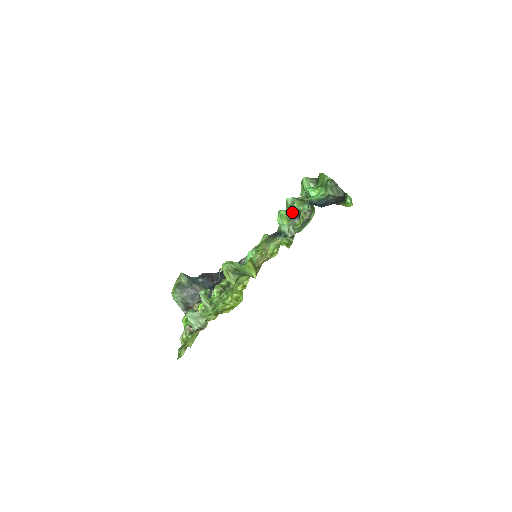
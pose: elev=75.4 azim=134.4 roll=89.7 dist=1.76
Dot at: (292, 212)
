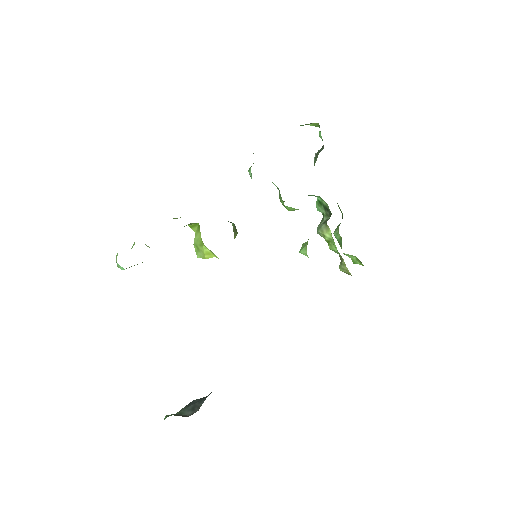
Dot at: occluded
